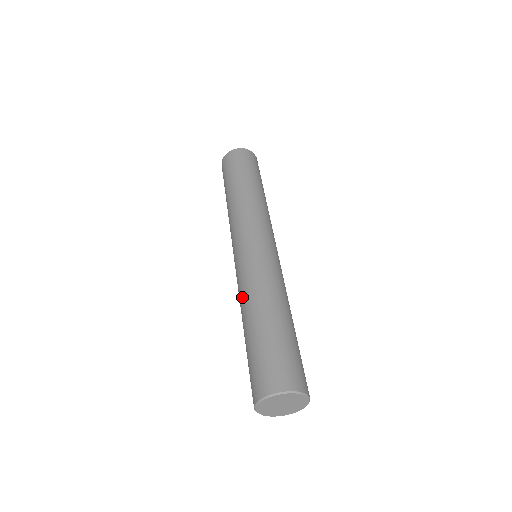
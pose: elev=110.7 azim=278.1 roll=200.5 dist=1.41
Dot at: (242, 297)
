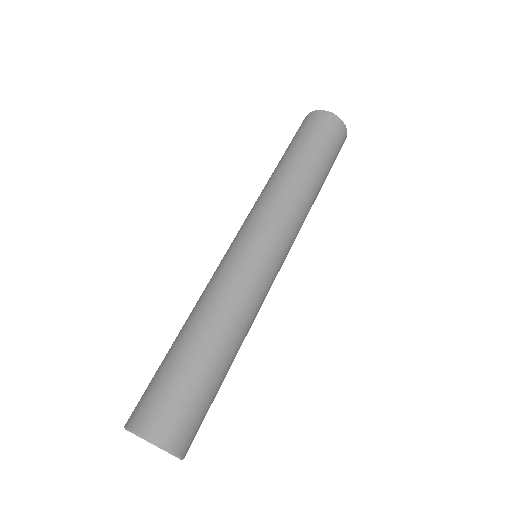
Dot at: (205, 298)
